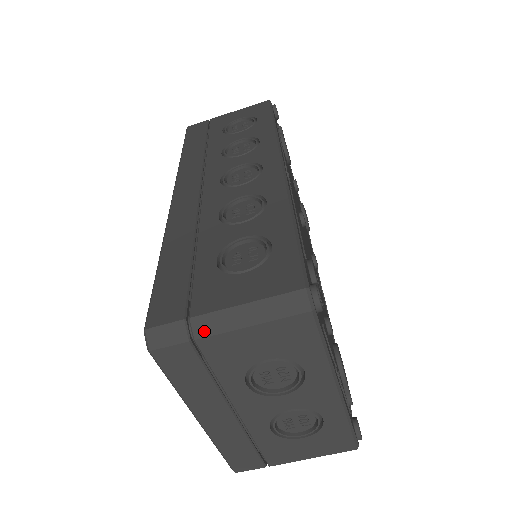
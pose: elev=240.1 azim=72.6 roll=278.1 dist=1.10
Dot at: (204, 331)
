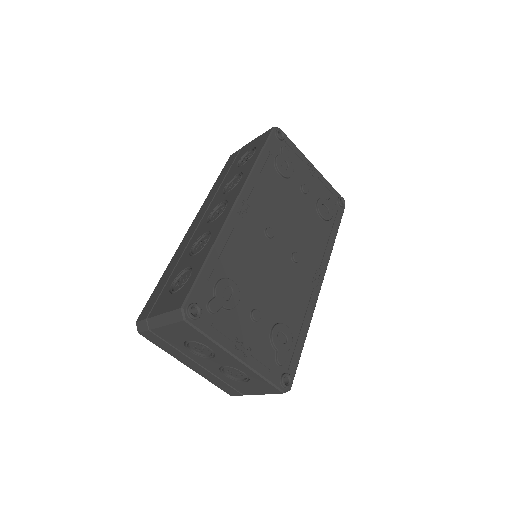
Dot at: (152, 326)
